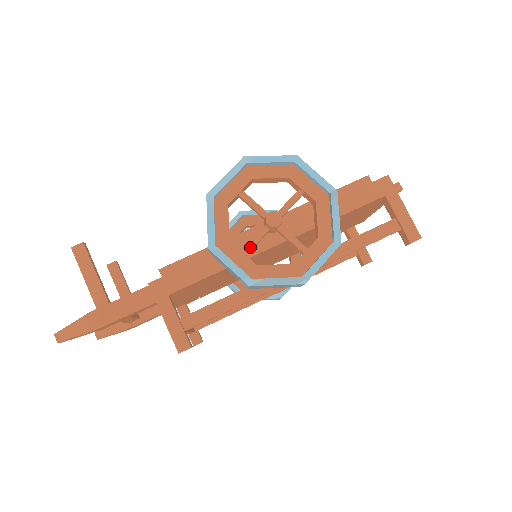
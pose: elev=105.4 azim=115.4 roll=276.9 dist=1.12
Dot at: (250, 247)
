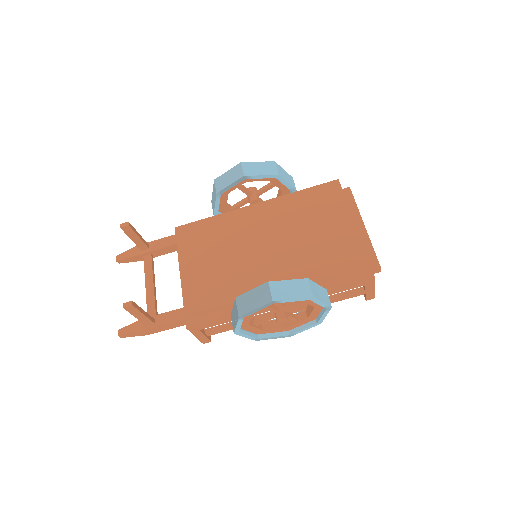
Dot at: (261, 323)
